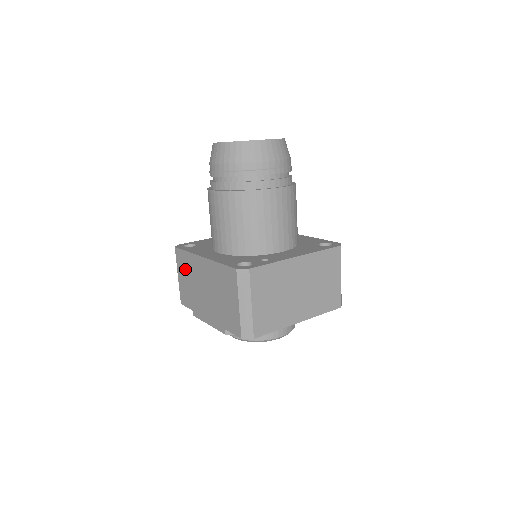
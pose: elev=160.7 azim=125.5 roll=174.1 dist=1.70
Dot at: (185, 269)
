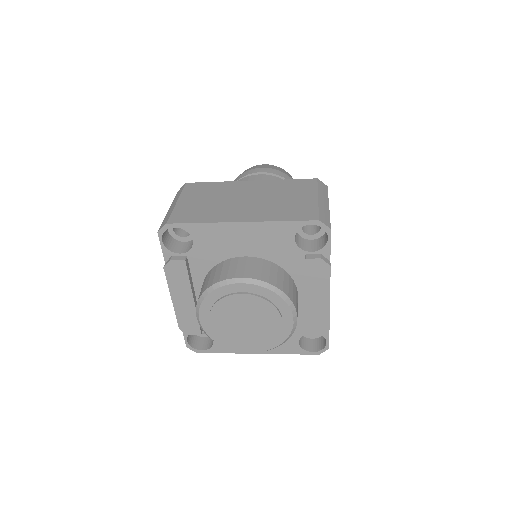
Dot at: occluded
